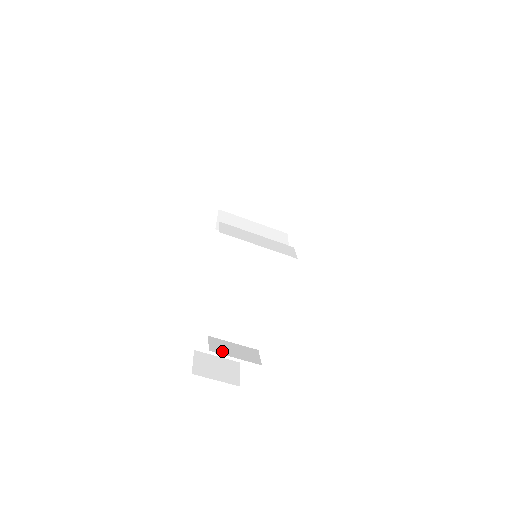
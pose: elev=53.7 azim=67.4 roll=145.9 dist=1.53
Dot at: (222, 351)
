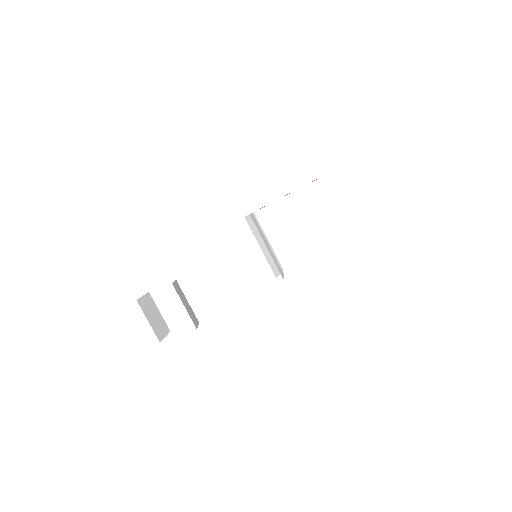
Dot at: (179, 294)
